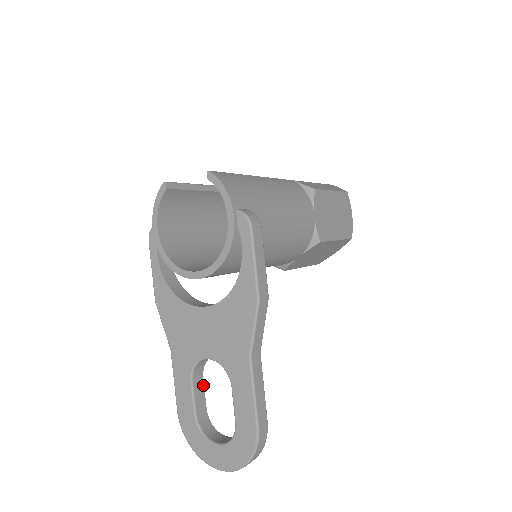
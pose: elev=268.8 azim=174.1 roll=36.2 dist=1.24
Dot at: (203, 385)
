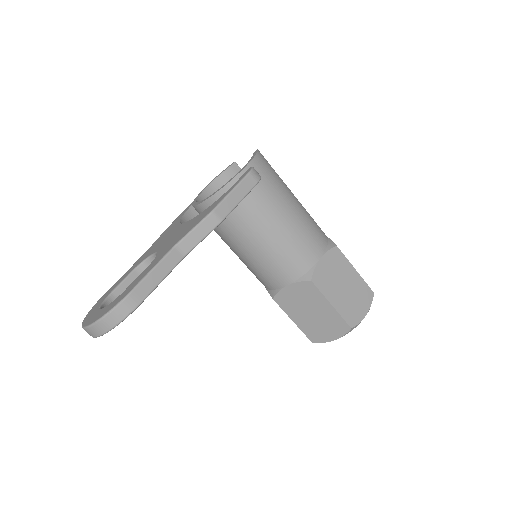
Dot at: occluded
